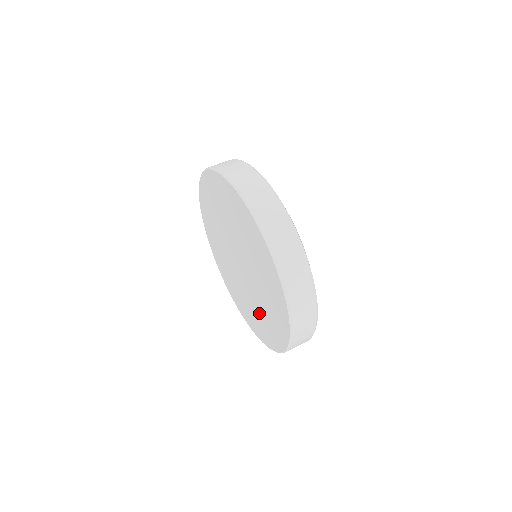
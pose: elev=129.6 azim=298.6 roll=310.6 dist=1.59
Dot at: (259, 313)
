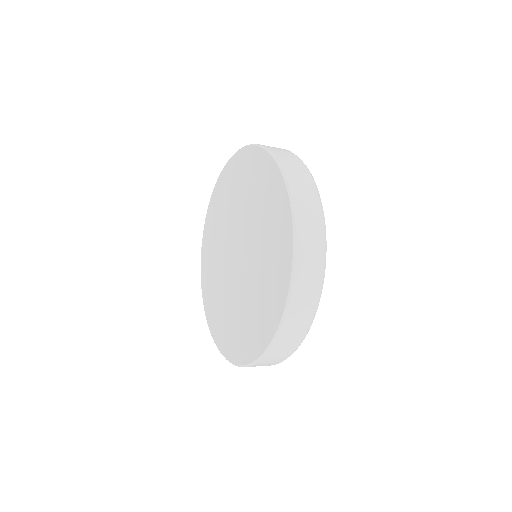
Dot at: (242, 314)
